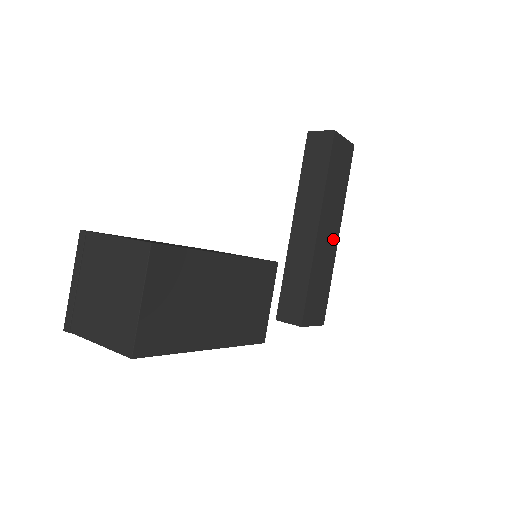
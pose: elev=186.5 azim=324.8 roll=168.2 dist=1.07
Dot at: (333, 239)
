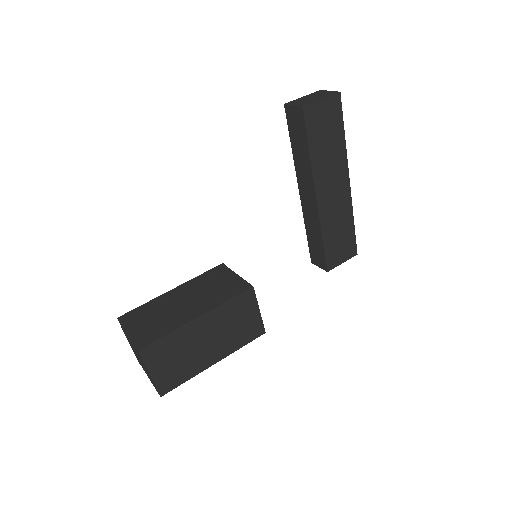
Dot at: (342, 190)
